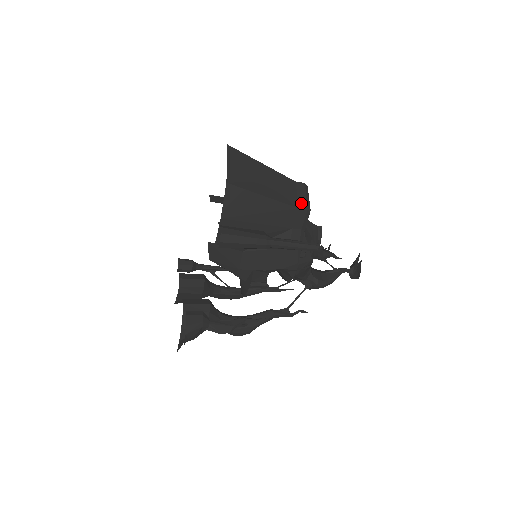
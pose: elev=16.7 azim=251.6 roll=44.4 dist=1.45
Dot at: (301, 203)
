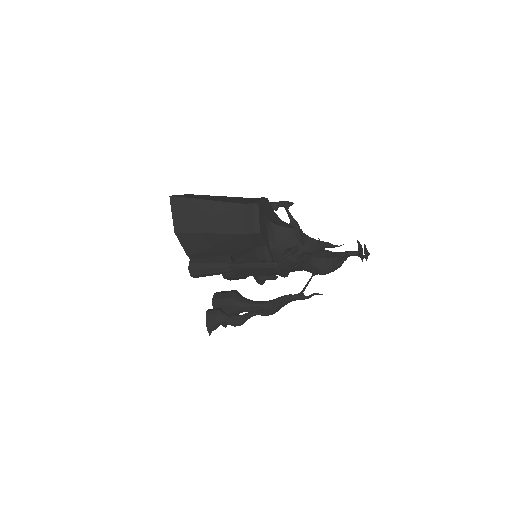
Dot at: (249, 228)
